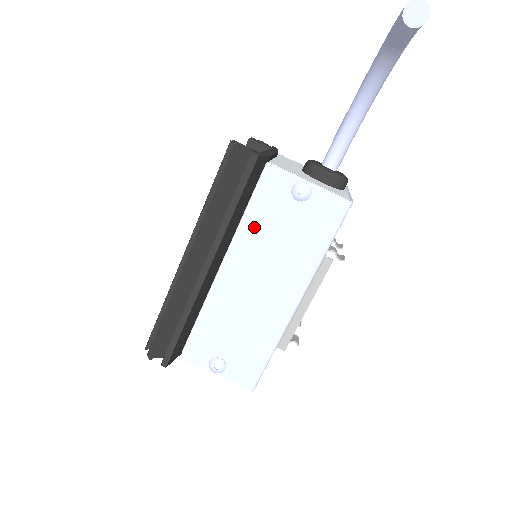
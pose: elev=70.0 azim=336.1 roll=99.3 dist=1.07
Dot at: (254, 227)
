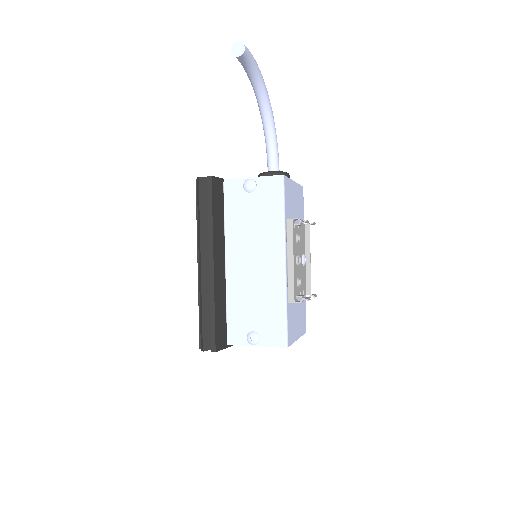
Dot at: (233, 224)
